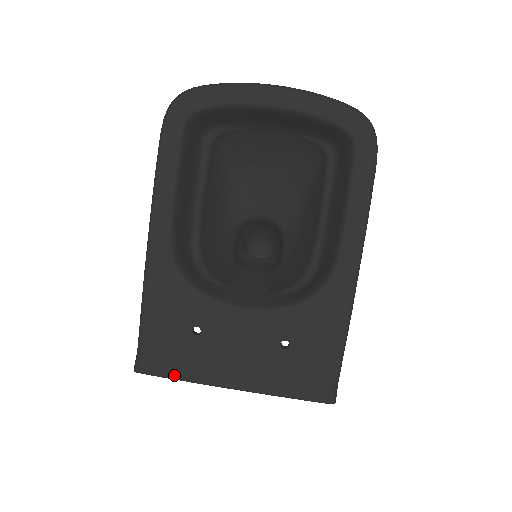
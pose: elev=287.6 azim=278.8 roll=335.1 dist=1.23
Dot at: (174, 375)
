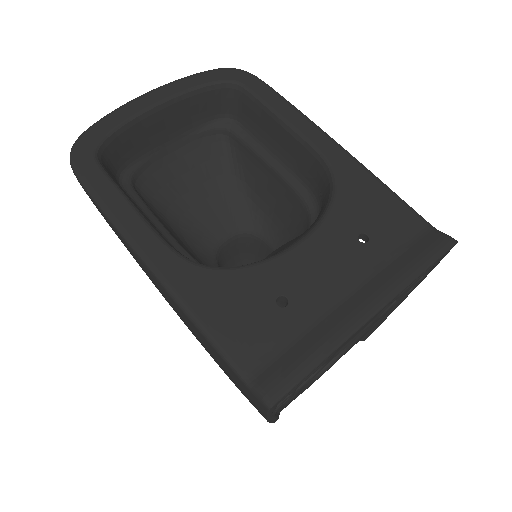
Dot at: (312, 361)
